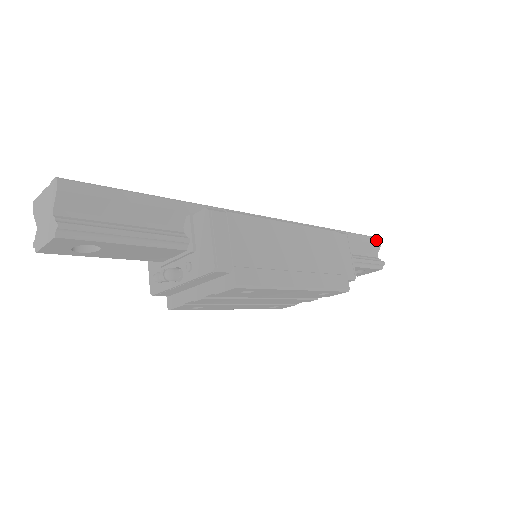
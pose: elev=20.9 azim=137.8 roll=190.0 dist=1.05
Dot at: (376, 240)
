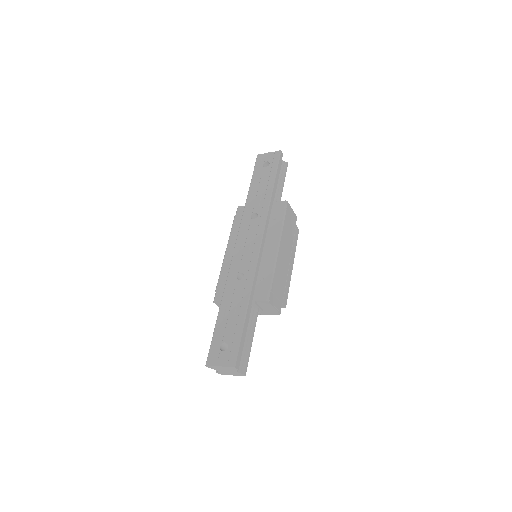
Dot at: (281, 156)
